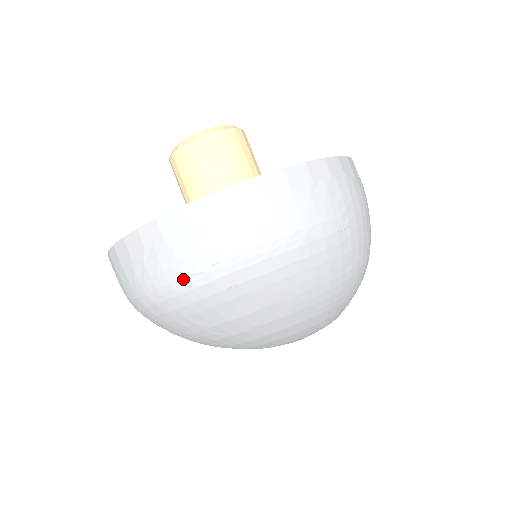
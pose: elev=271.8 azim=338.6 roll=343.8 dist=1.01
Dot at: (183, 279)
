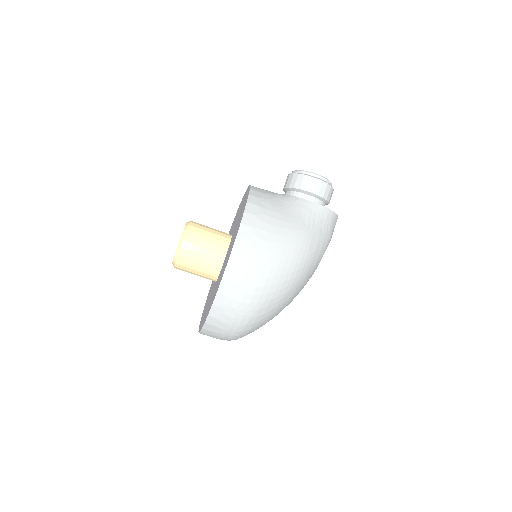
Dot at: occluded
